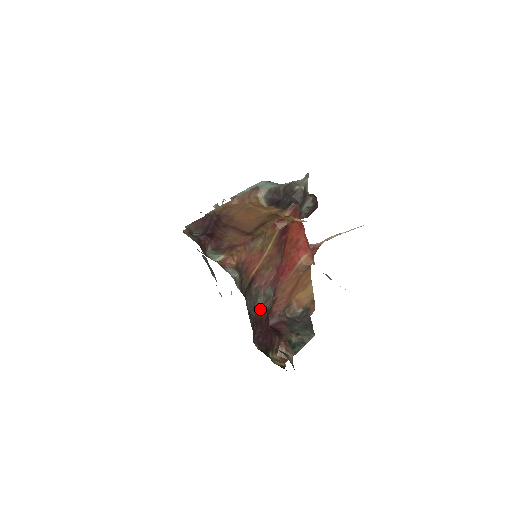
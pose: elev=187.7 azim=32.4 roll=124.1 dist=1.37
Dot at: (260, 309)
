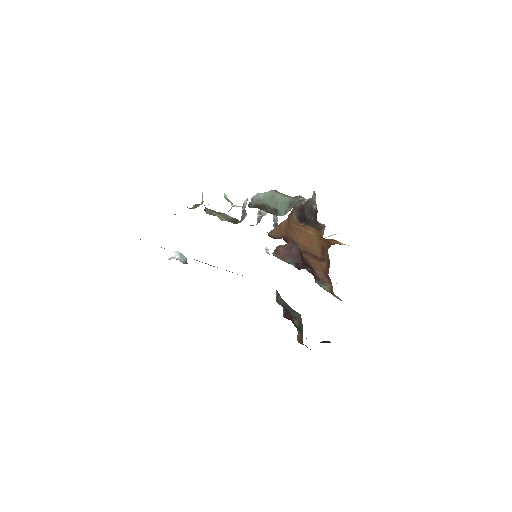
Dot at: occluded
